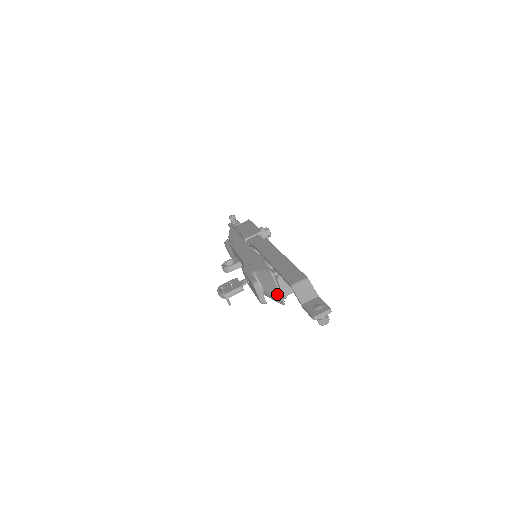
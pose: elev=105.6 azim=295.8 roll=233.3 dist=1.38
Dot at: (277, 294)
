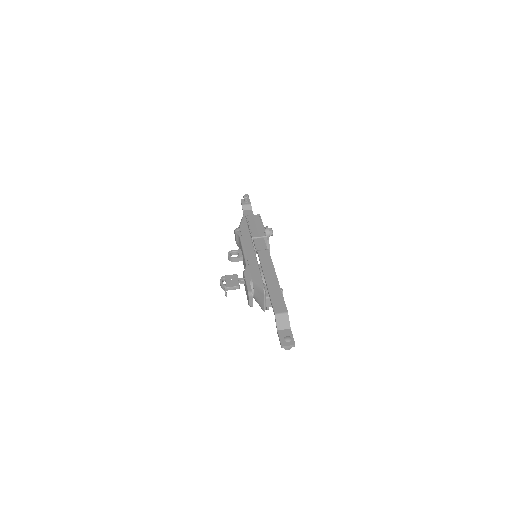
Dot at: (263, 304)
